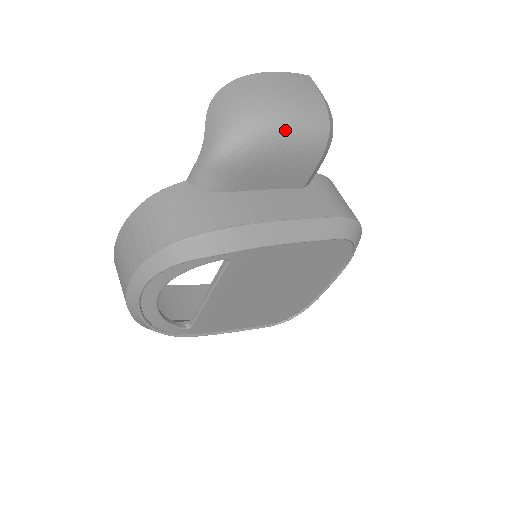
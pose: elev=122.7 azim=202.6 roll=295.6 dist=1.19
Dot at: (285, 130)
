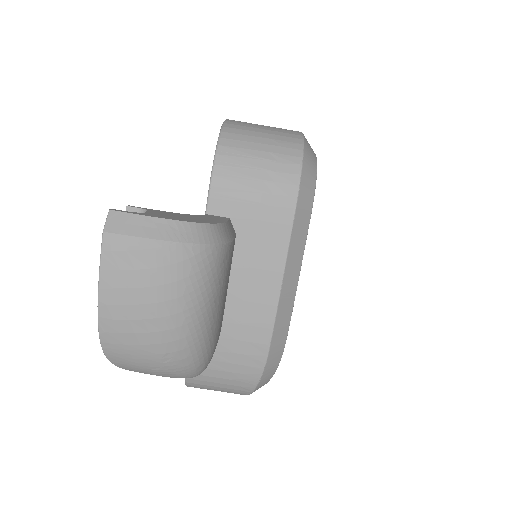
Dot at: (203, 319)
